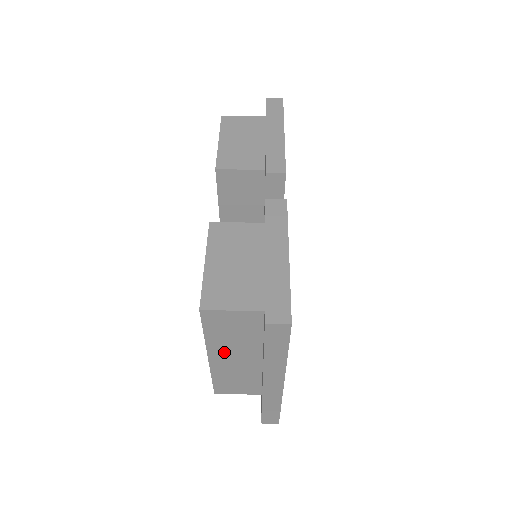
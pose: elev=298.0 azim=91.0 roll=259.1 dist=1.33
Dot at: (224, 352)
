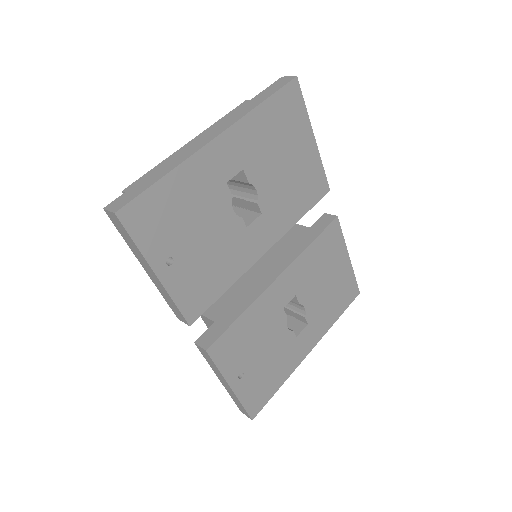
Dot at: occluded
